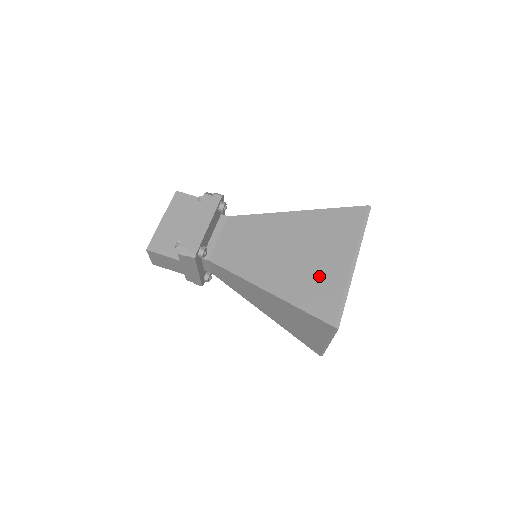
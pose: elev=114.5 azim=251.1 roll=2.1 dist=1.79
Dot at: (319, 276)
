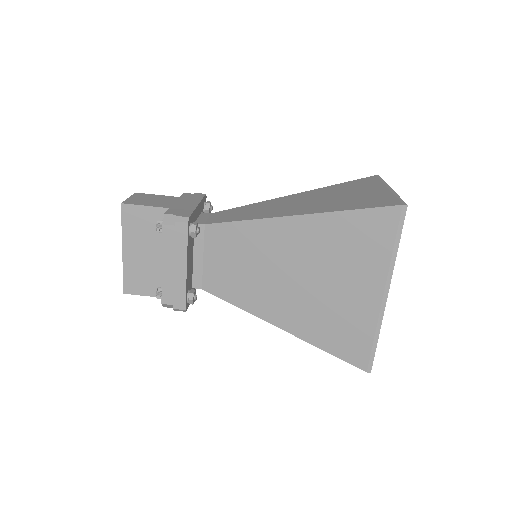
Dot at: (341, 313)
